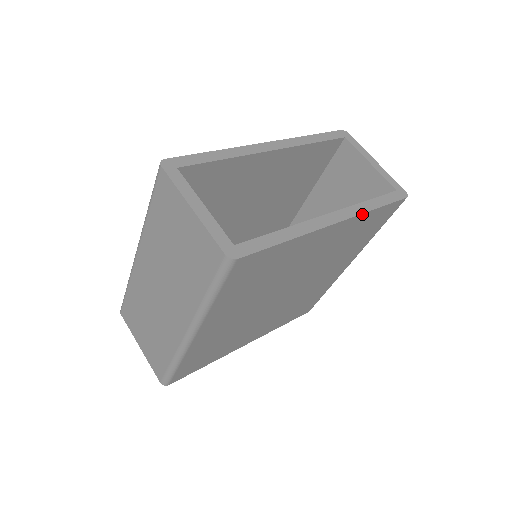
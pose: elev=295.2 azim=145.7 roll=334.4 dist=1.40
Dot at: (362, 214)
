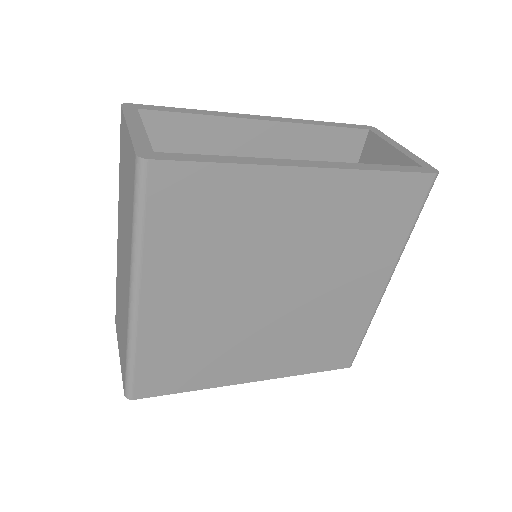
Dot at: (356, 171)
